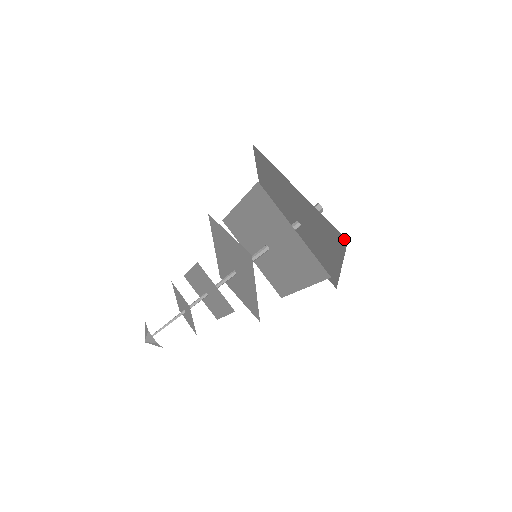
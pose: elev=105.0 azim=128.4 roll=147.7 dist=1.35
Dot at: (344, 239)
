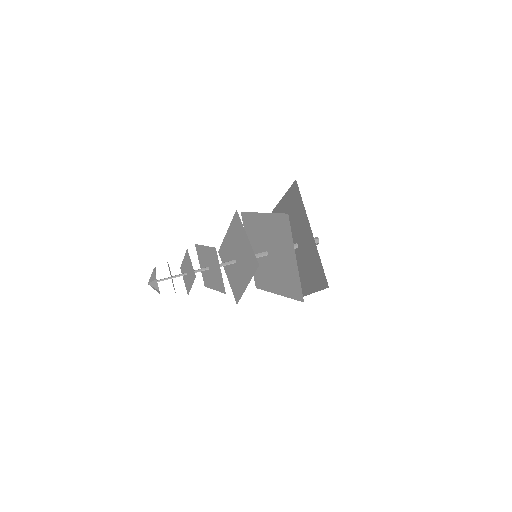
Dot at: (327, 284)
